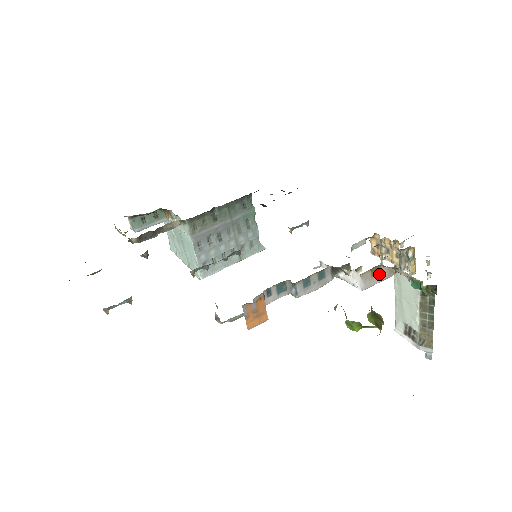
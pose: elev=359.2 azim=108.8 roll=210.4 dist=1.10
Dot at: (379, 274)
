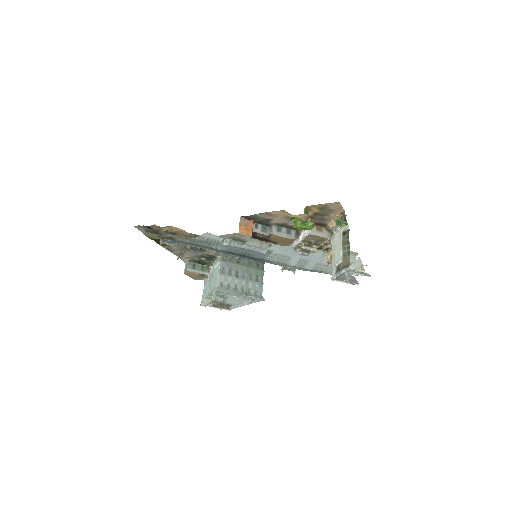
Dot at: (321, 232)
